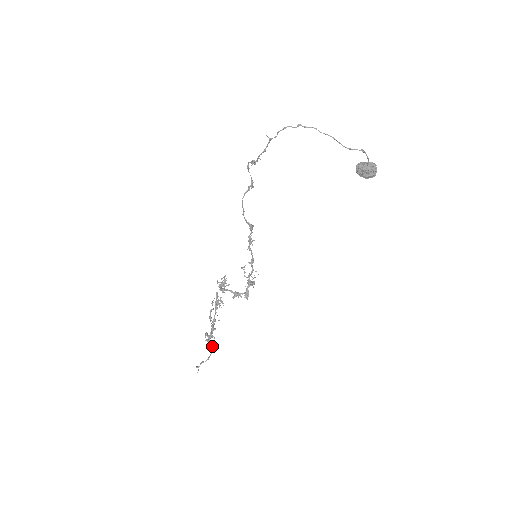
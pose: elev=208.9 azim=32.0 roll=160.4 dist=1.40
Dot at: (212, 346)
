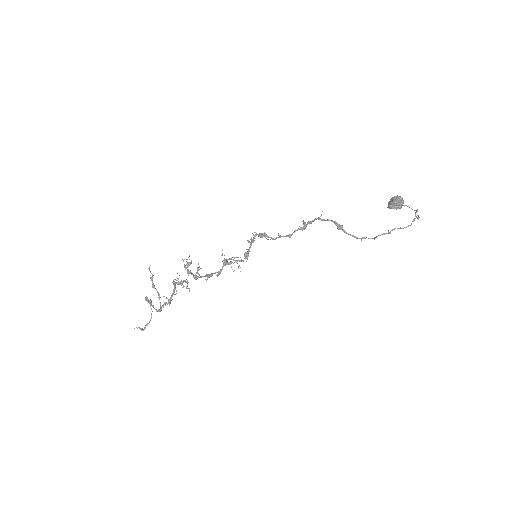
Dot at: occluded
